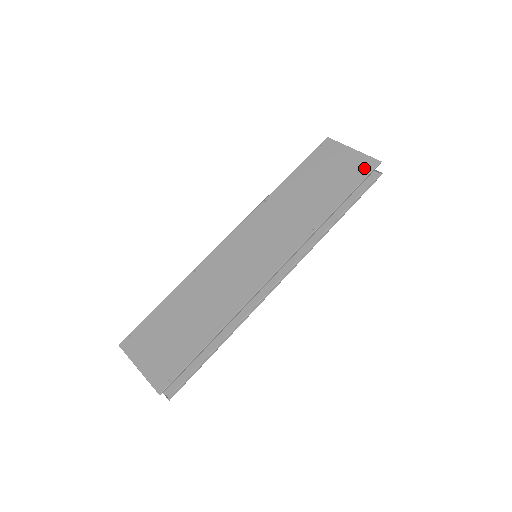
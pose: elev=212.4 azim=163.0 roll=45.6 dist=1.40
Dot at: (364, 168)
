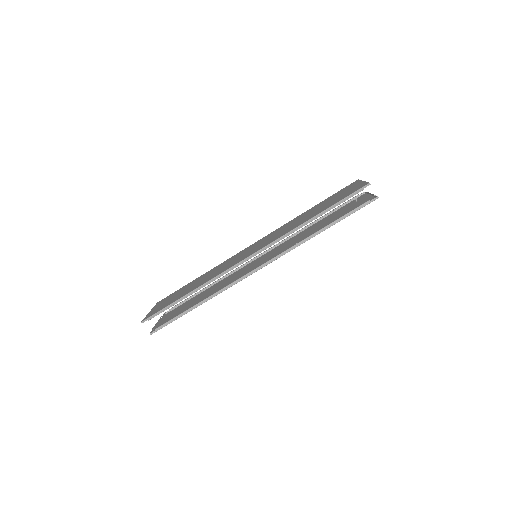
Dot at: (355, 190)
